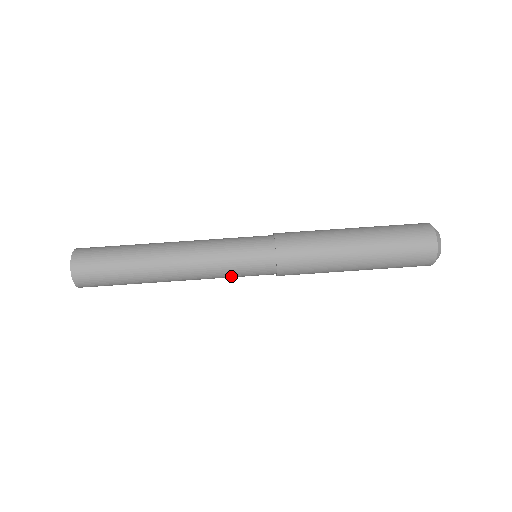
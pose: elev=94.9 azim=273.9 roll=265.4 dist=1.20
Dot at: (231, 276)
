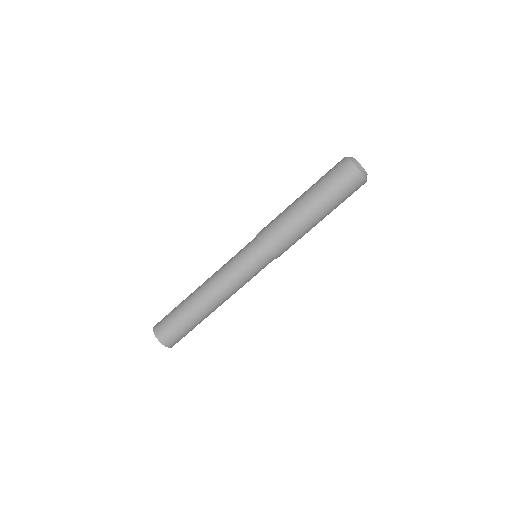
Dot at: occluded
